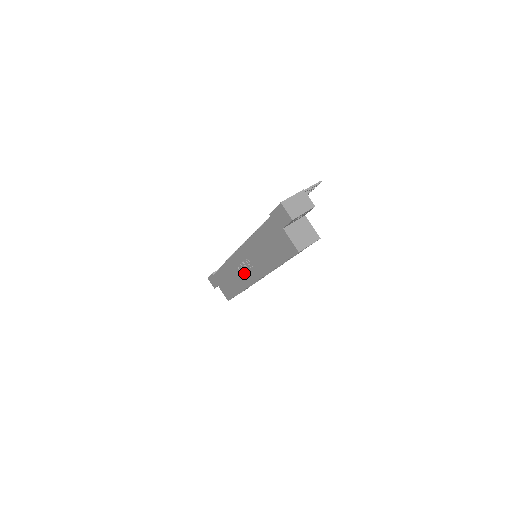
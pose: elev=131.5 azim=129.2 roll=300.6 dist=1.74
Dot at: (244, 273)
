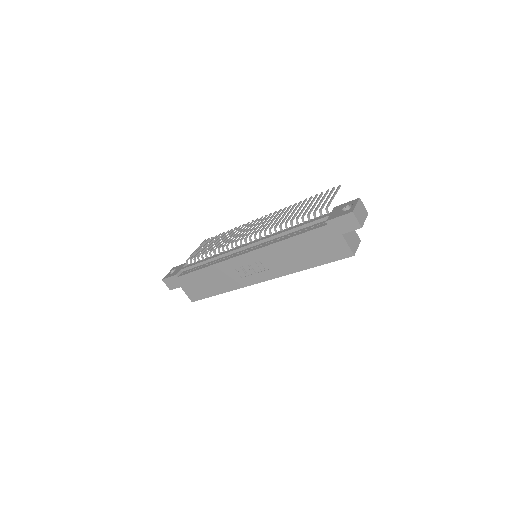
Dot at: (244, 274)
